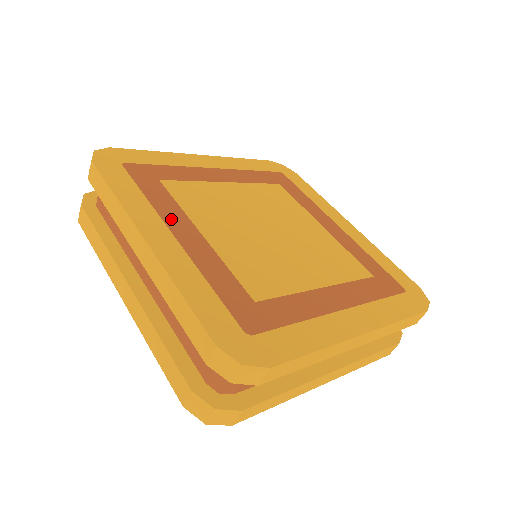
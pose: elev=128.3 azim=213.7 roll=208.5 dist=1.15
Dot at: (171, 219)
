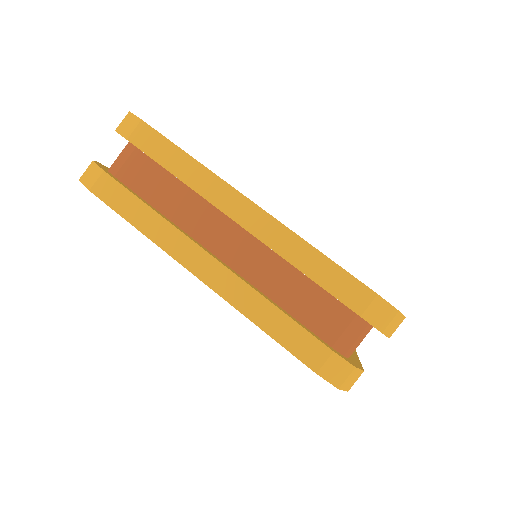
Dot at: occluded
